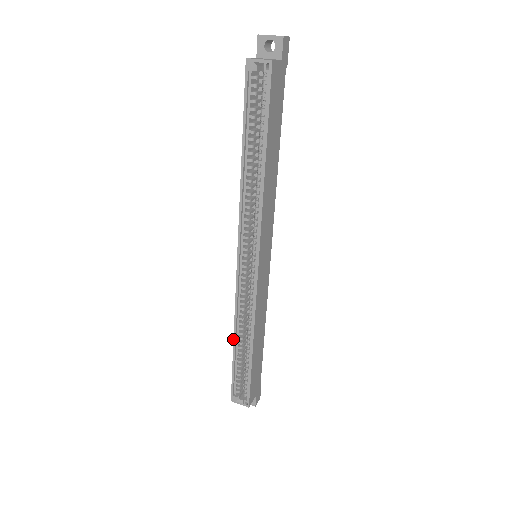
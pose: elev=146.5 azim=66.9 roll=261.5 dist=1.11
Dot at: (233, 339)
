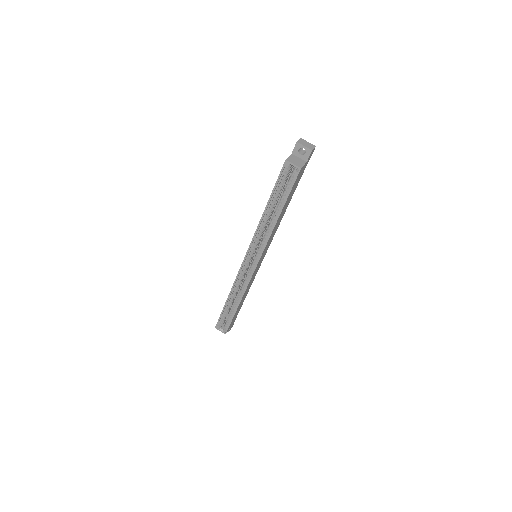
Dot at: occluded
